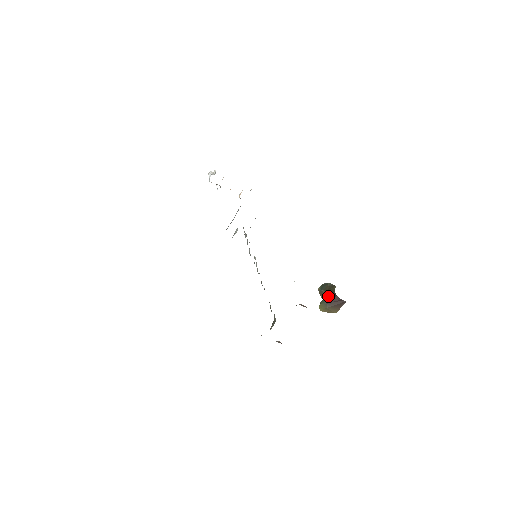
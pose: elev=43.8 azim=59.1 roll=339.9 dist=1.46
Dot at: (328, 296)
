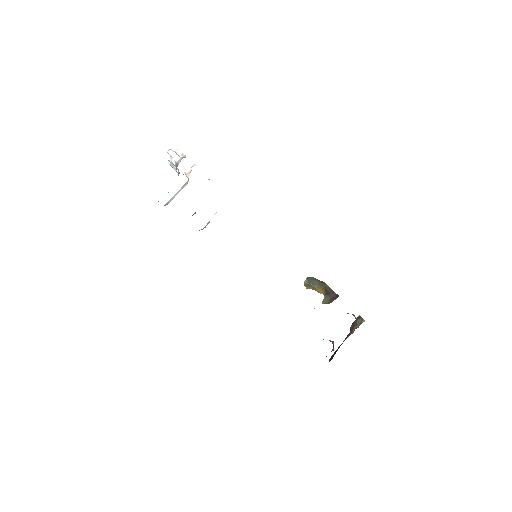
Dot at: (329, 293)
